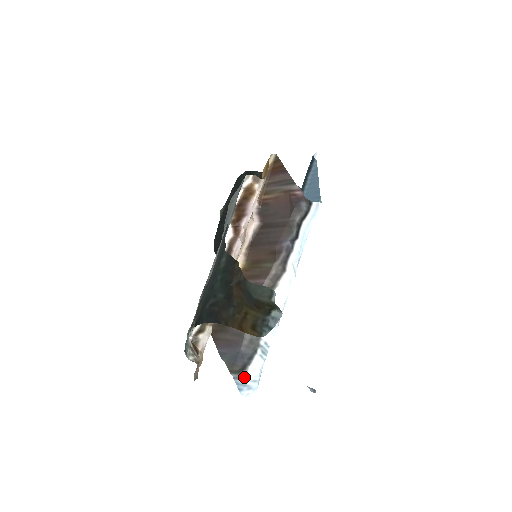
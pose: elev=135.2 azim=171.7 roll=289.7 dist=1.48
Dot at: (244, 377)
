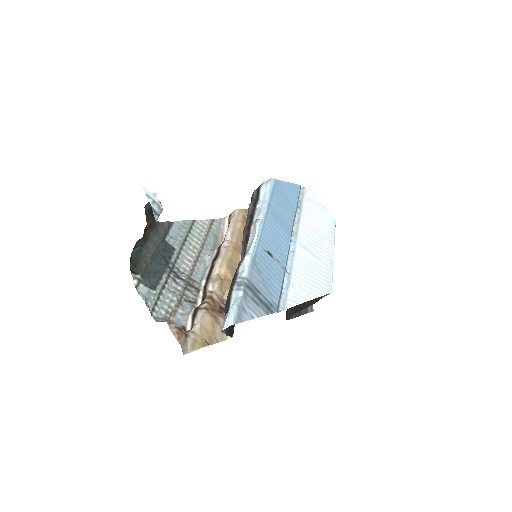
Dot at: occluded
